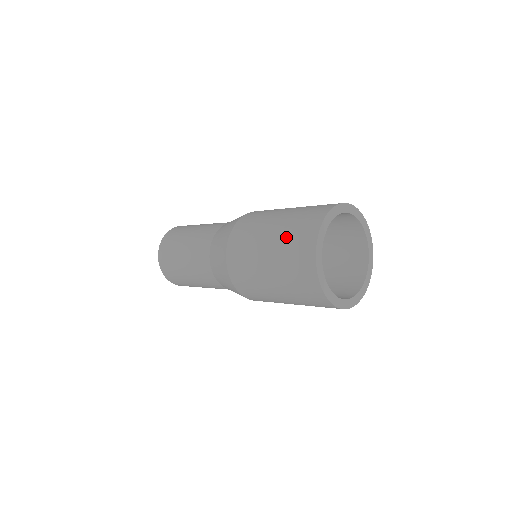
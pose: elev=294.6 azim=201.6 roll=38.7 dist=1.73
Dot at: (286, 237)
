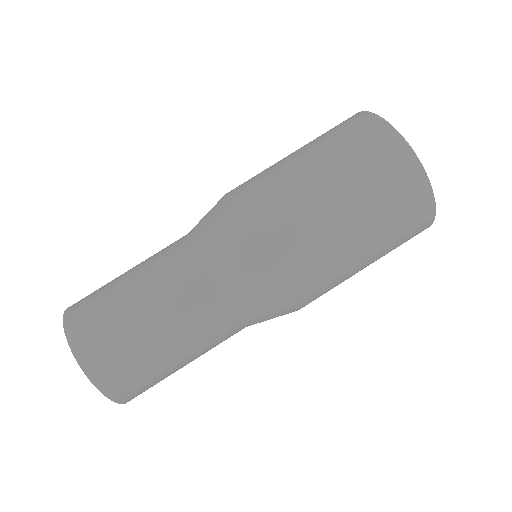
Dot at: (362, 172)
